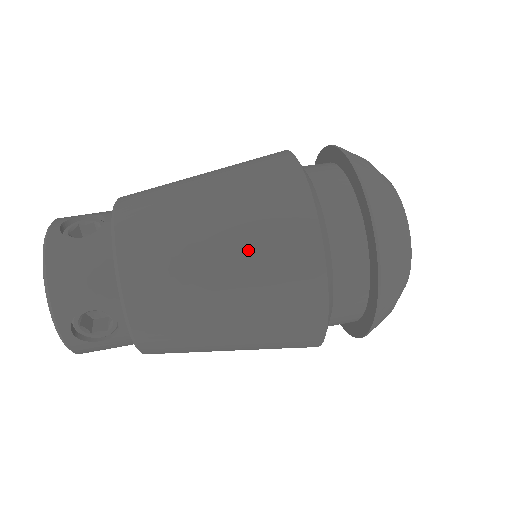
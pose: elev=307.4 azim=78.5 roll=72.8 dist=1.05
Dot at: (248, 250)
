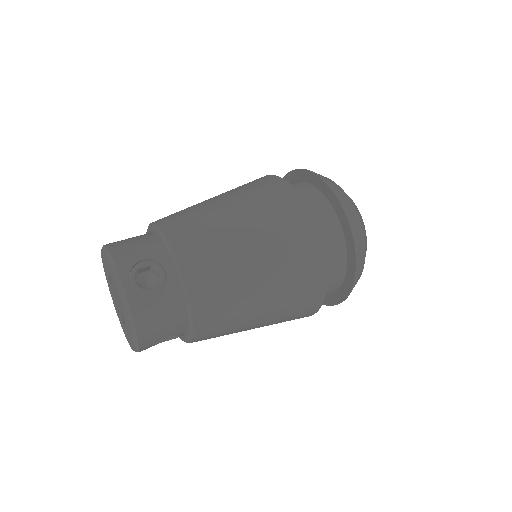
Dot at: (281, 298)
